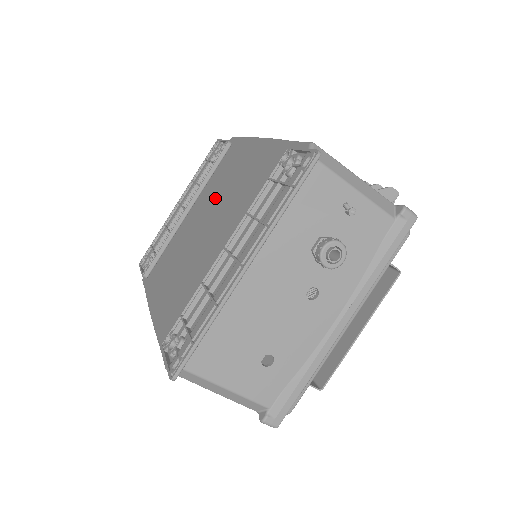
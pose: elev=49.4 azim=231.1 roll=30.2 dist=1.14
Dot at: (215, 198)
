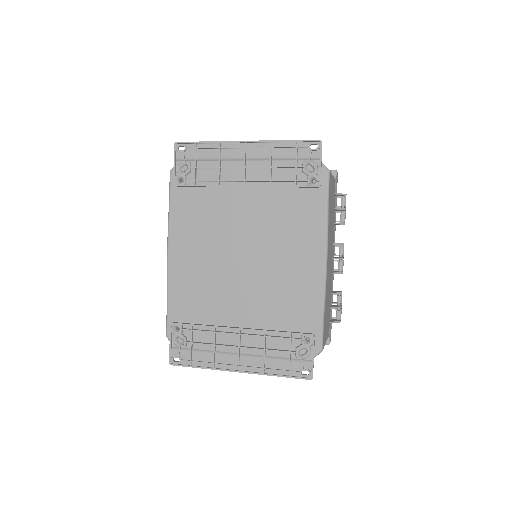
Dot at: (267, 238)
